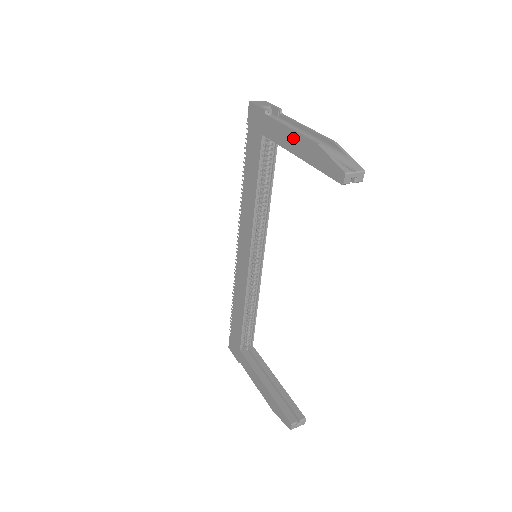
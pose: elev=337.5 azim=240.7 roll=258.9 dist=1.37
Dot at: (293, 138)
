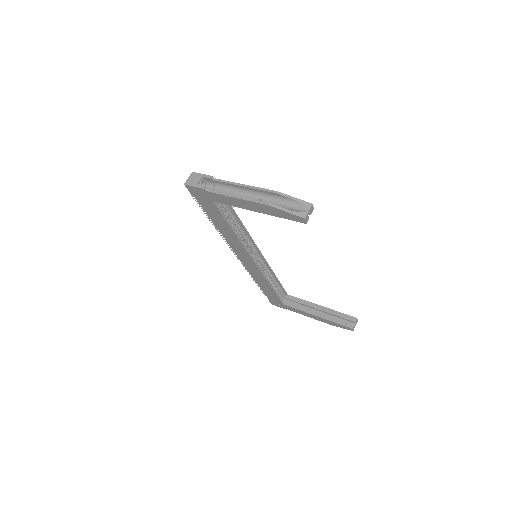
Dot at: (245, 203)
